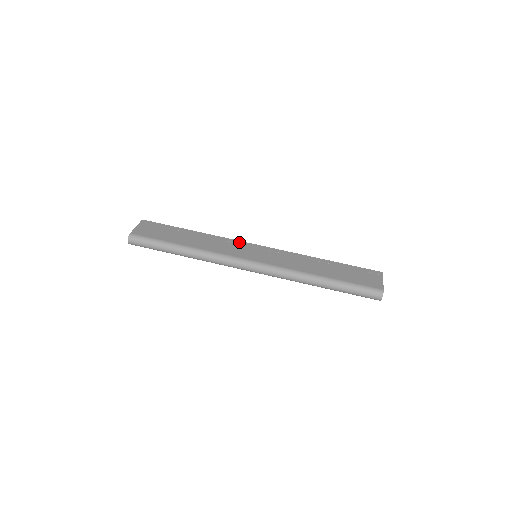
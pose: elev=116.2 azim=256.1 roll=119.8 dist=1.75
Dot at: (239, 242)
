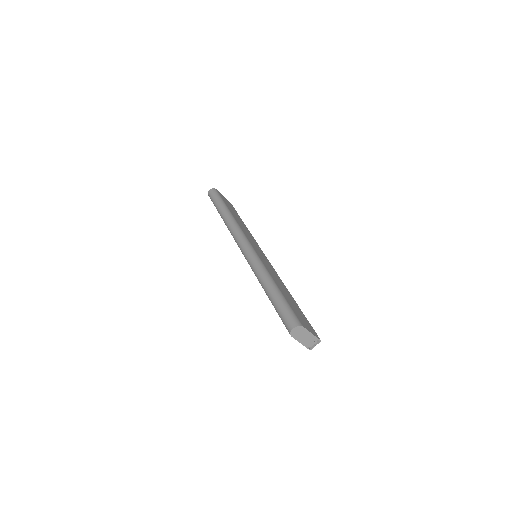
Dot at: occluded
